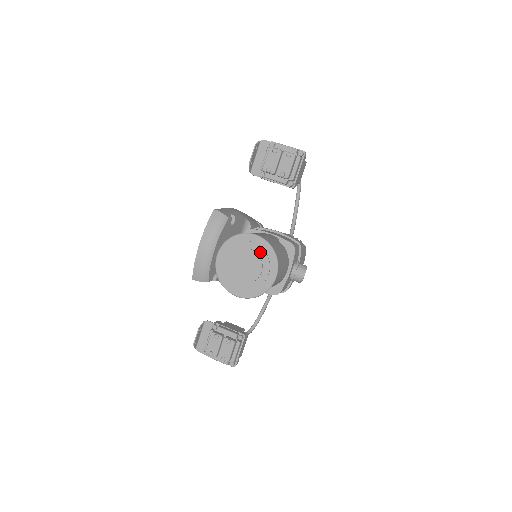
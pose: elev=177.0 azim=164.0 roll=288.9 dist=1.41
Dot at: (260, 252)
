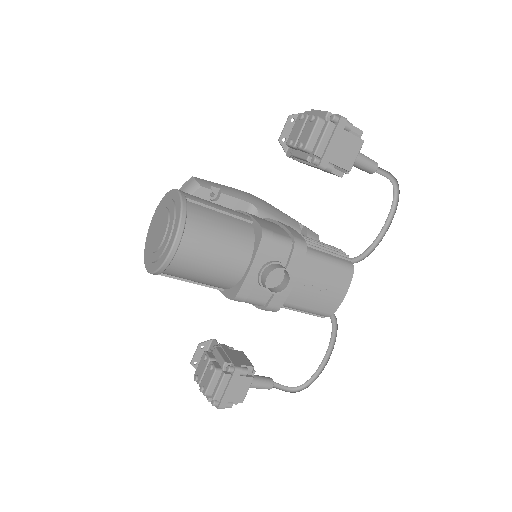
Dot at: (172, 211)
